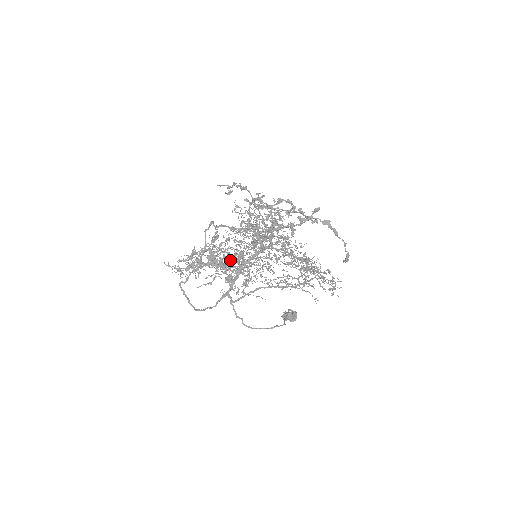
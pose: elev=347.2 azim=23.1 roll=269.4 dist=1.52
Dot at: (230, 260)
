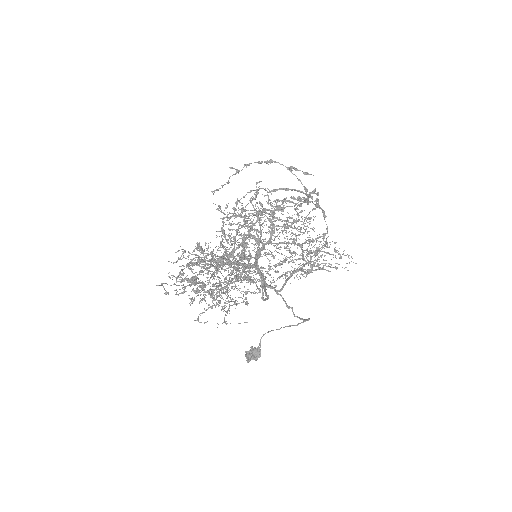
Dot at: occluded
